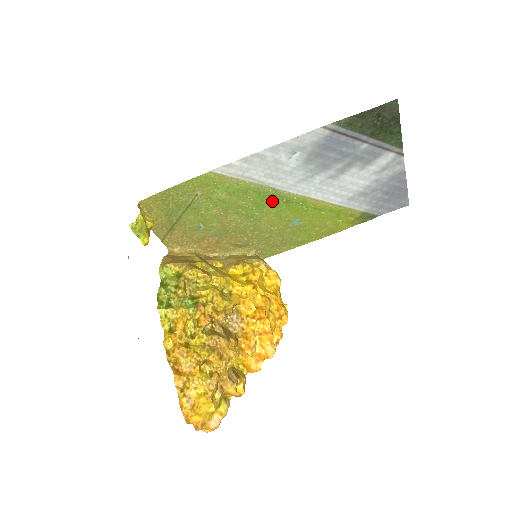
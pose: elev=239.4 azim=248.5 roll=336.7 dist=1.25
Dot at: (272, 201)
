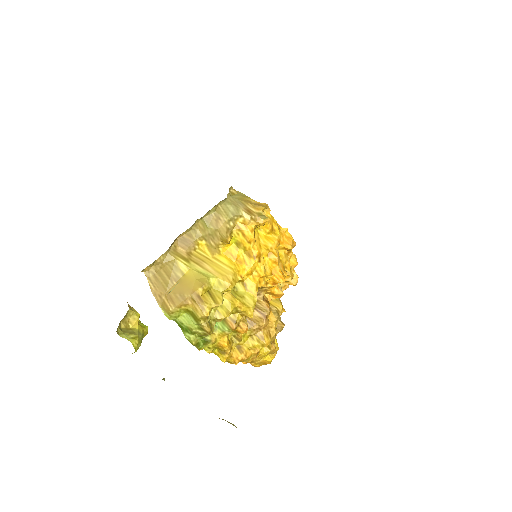
Dot at: occluded
